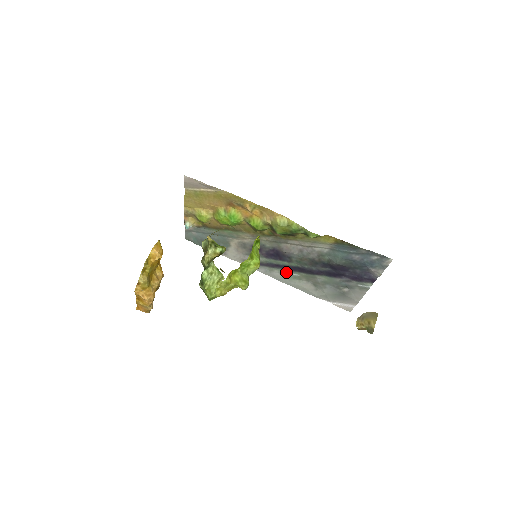
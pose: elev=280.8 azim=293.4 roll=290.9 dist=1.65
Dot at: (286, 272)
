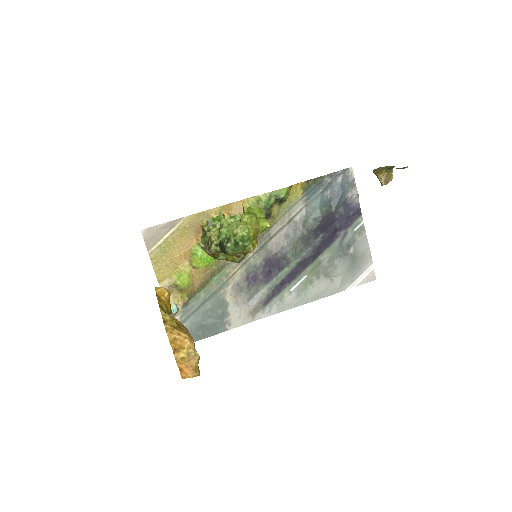
Dot at: (294, 285)
